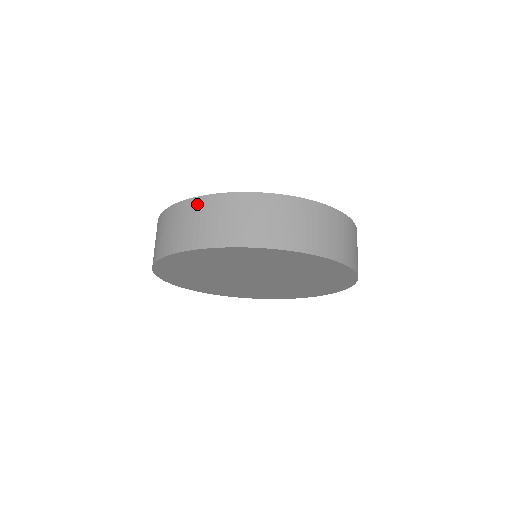
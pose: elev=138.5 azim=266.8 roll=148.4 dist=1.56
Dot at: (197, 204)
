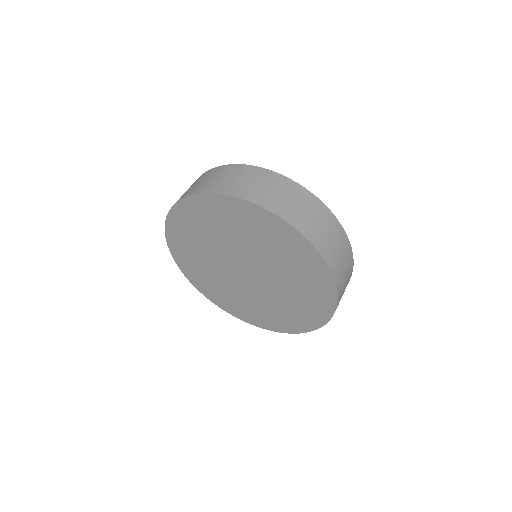
Dot at: (220, 169)
